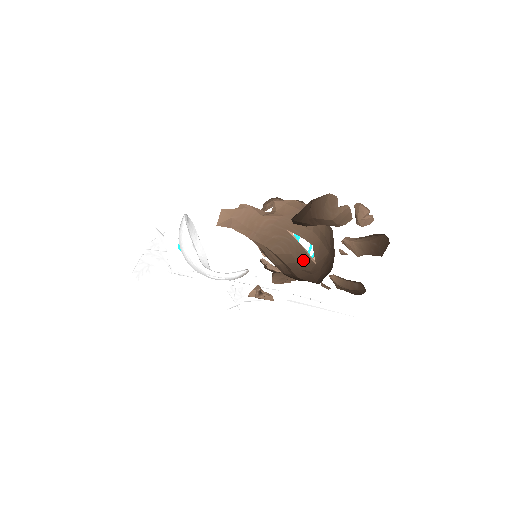
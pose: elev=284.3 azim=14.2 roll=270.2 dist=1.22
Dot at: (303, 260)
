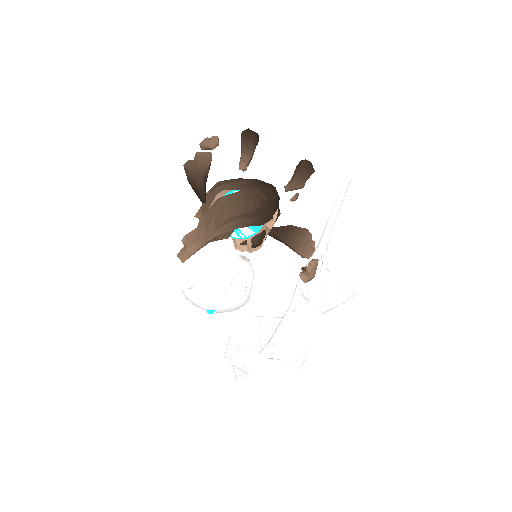
Dot at: (232, 200)
